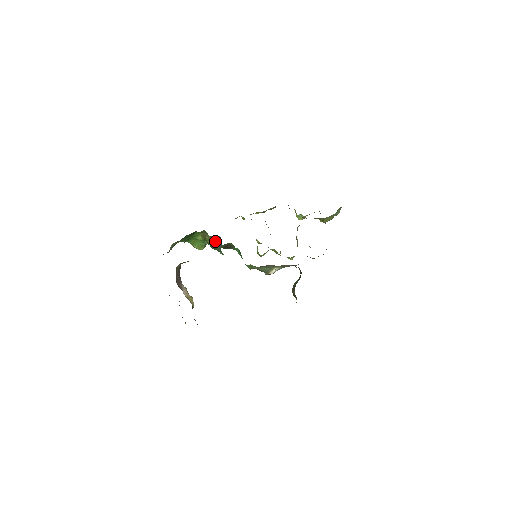
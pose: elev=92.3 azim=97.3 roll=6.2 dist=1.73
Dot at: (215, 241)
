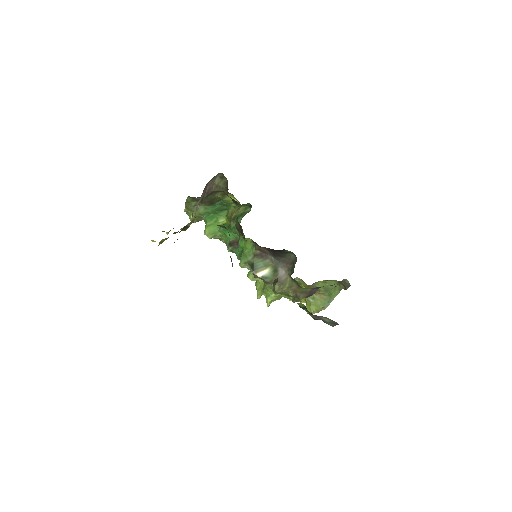
Dot at: (242, 214)
